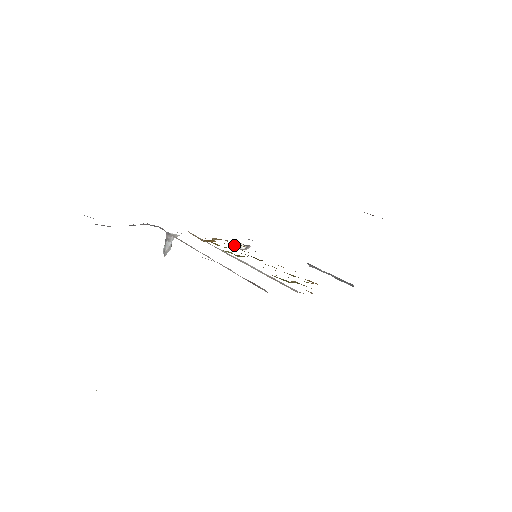
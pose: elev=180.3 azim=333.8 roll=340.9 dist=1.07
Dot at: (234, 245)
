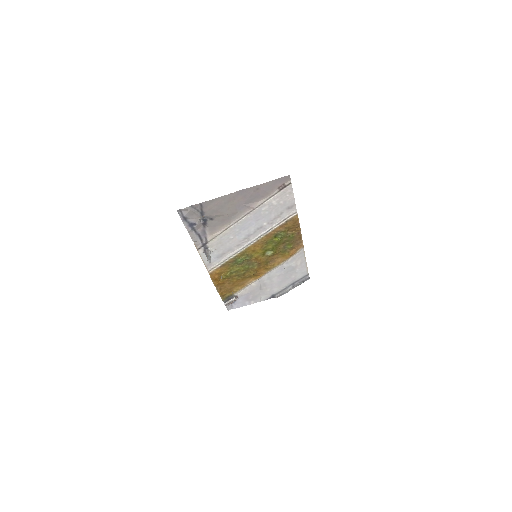
Dot at: (226, 305)
